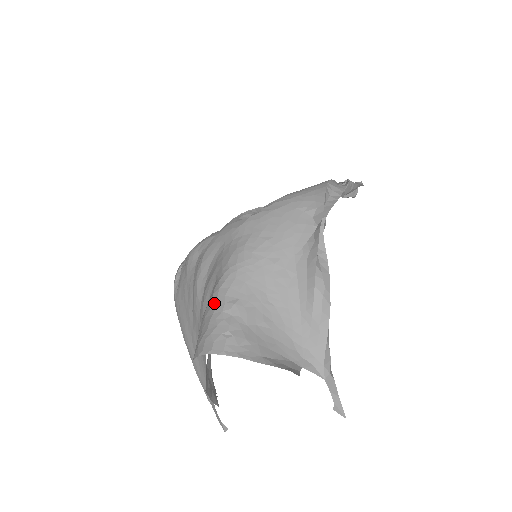
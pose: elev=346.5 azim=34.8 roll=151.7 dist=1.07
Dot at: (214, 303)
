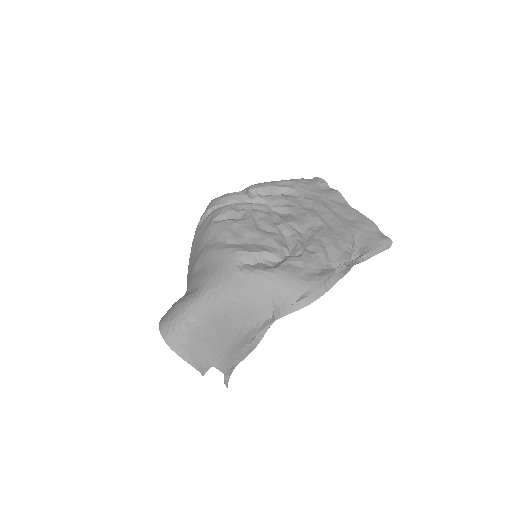
Dot at: (183, 310)
